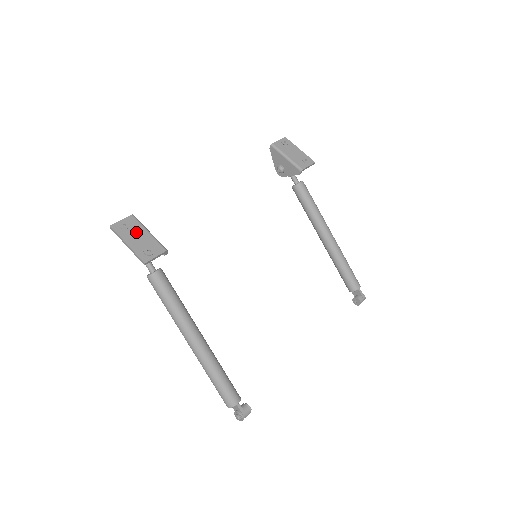
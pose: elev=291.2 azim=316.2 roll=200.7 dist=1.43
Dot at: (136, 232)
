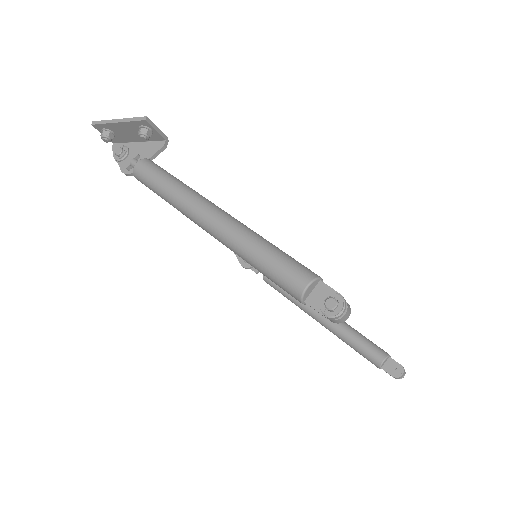
Dot at: (125, 132)
